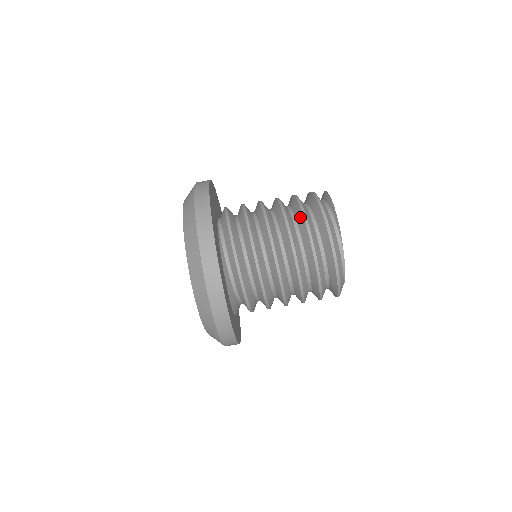
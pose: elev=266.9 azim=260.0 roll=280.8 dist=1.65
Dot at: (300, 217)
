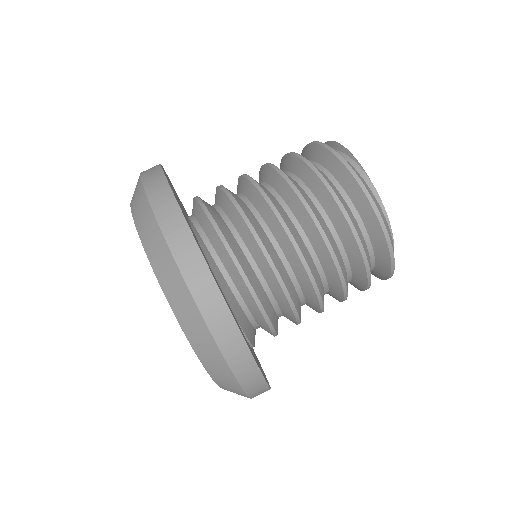
Dot at: (294, 162)
